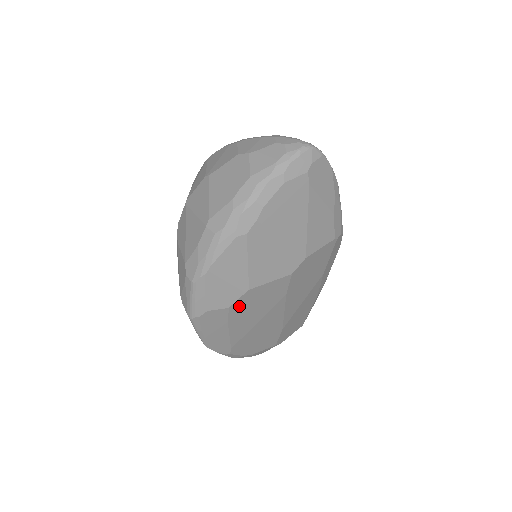
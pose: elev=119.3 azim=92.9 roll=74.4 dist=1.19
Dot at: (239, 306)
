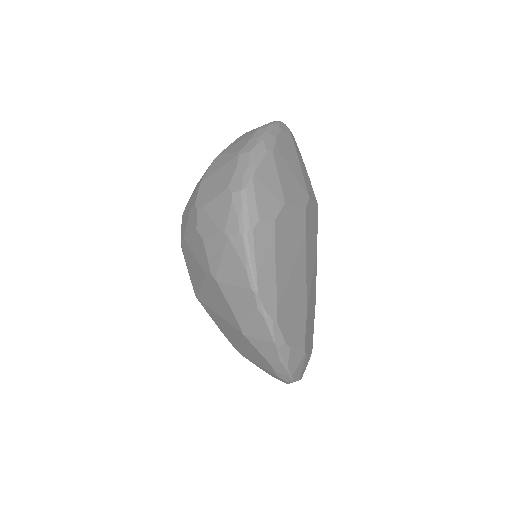
Dot at: (280, 225)
